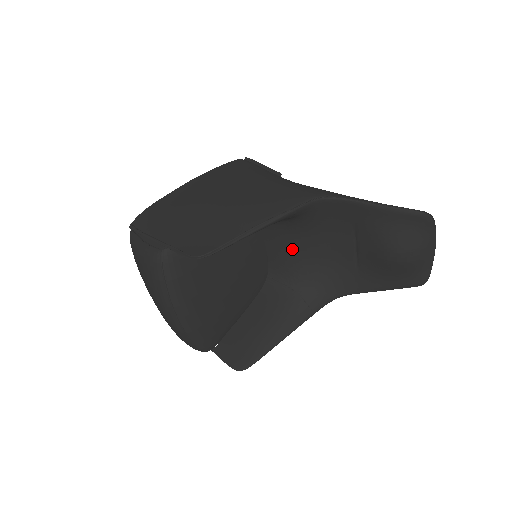
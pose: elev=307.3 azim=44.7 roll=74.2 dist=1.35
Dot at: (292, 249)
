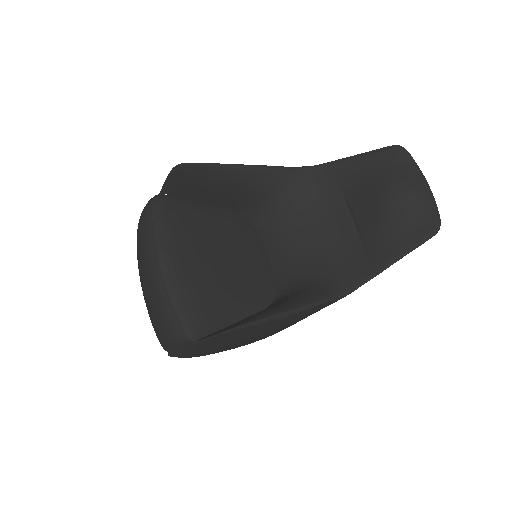
Dot at: (293, 246)
